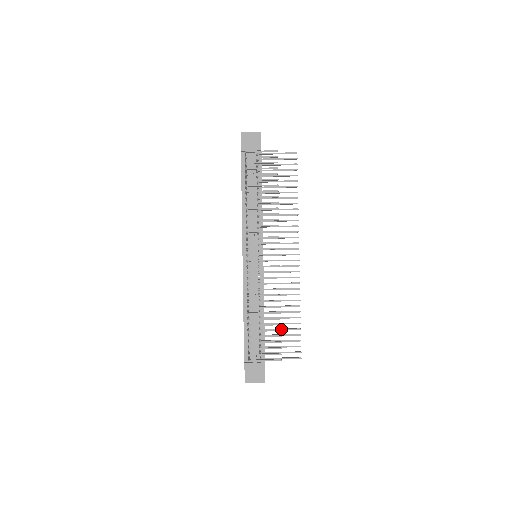
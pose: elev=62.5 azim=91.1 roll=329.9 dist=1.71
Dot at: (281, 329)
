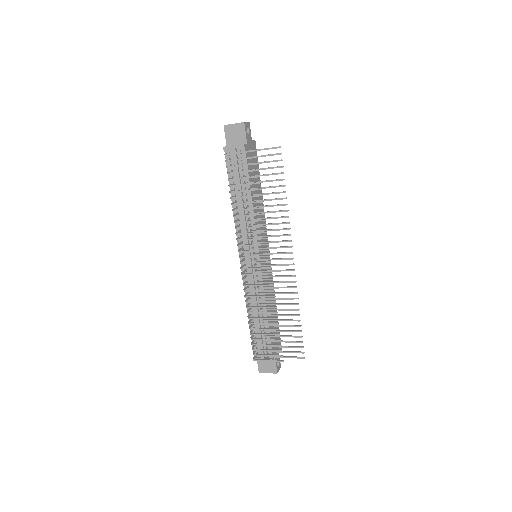
Dot at: (283, 331)
